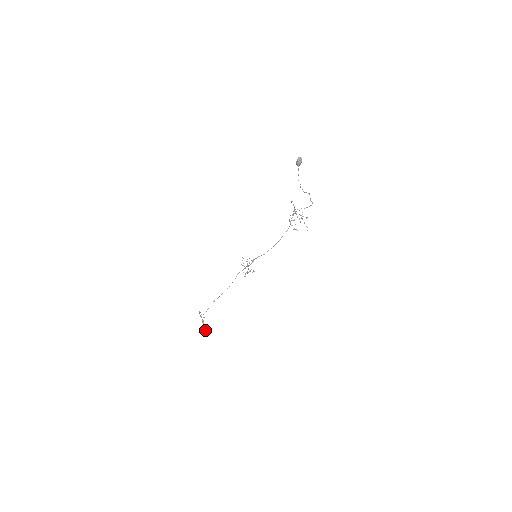
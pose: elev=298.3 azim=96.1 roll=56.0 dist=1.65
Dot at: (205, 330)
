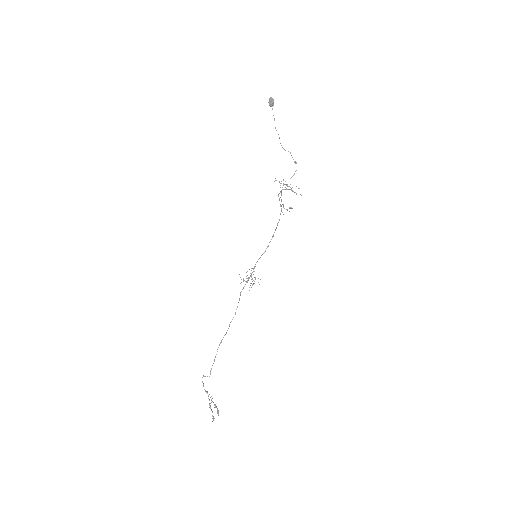
Dot at: (217, 413)
